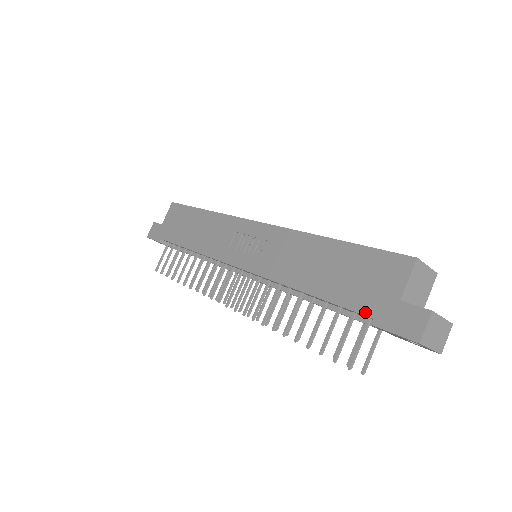
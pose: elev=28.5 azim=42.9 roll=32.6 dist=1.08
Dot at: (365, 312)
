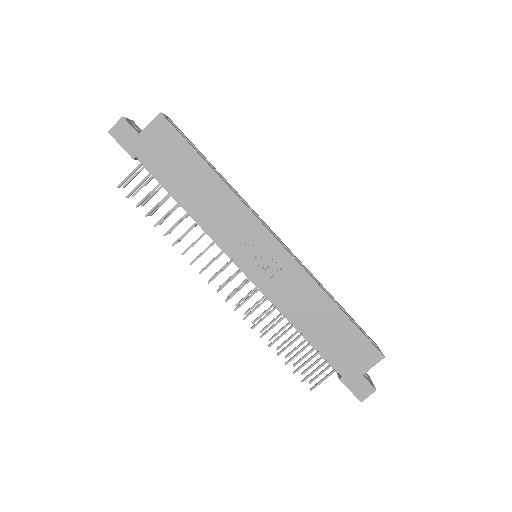
Dot at: (339, 370)
